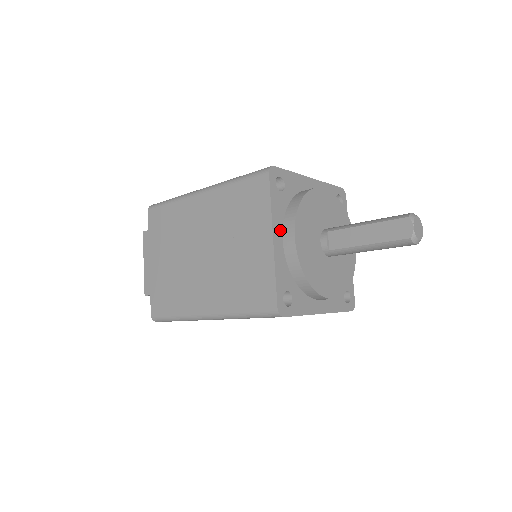
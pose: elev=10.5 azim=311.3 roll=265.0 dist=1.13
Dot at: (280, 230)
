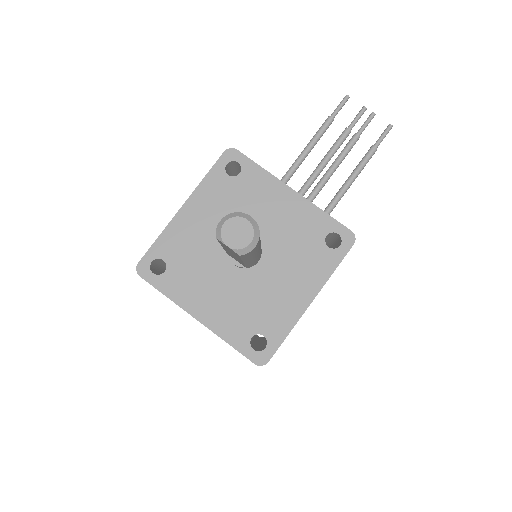
Dot at: (195, 302)
